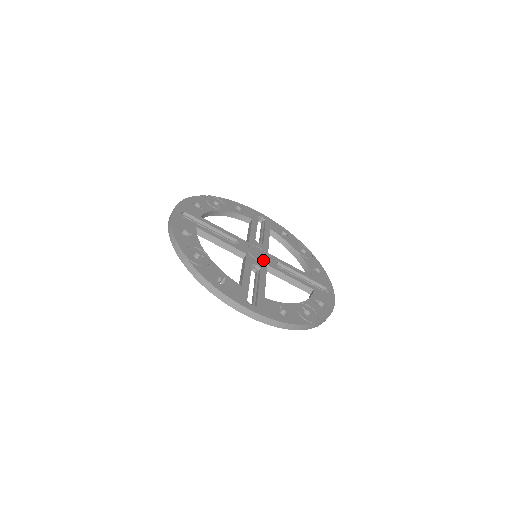
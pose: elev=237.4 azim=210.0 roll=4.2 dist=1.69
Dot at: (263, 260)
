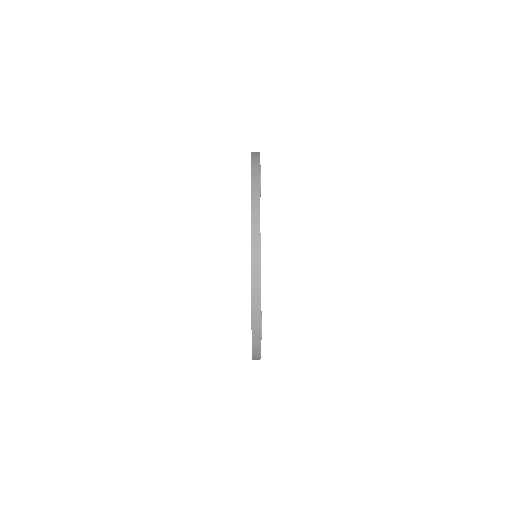
Dot at: occluded
